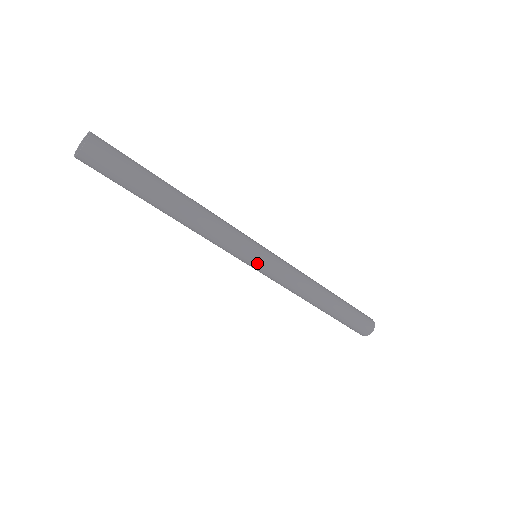
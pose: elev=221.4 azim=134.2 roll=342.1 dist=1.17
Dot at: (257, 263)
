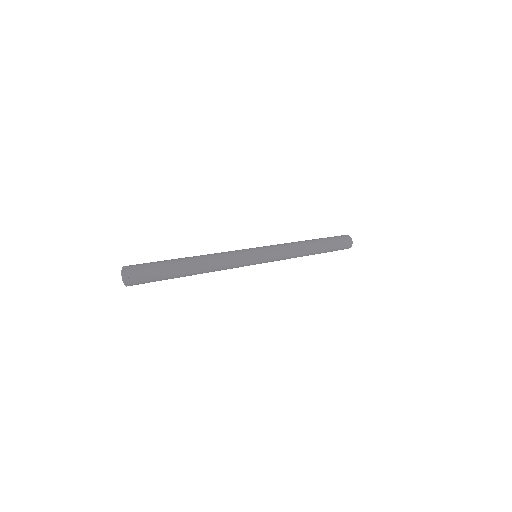
Dot at: occluded
